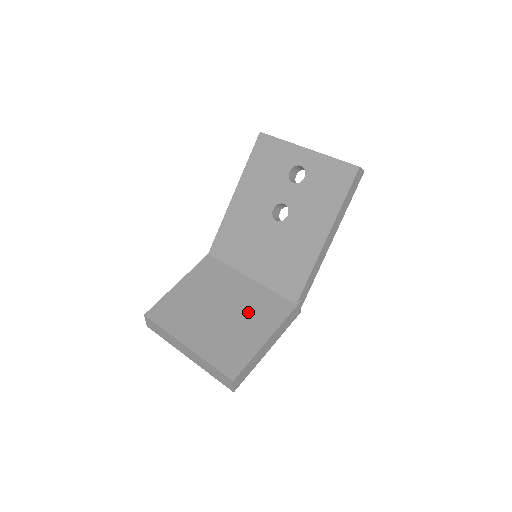
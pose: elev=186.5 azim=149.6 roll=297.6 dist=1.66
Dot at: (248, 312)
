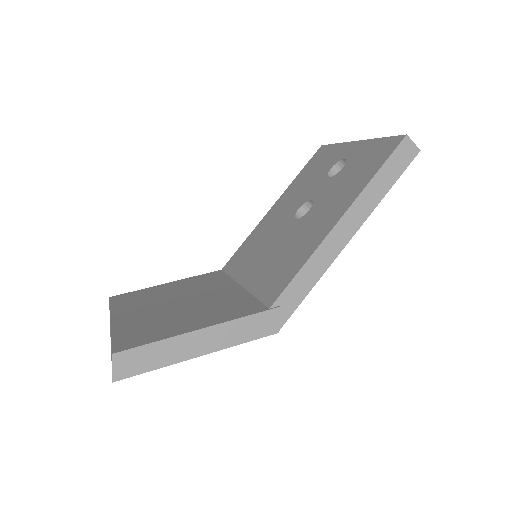
Dot at: (206, 307)
